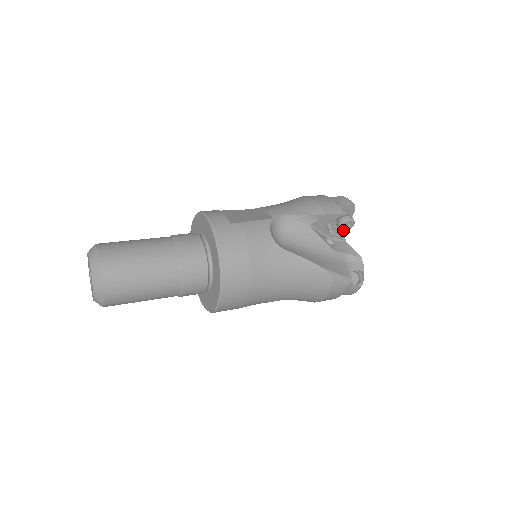
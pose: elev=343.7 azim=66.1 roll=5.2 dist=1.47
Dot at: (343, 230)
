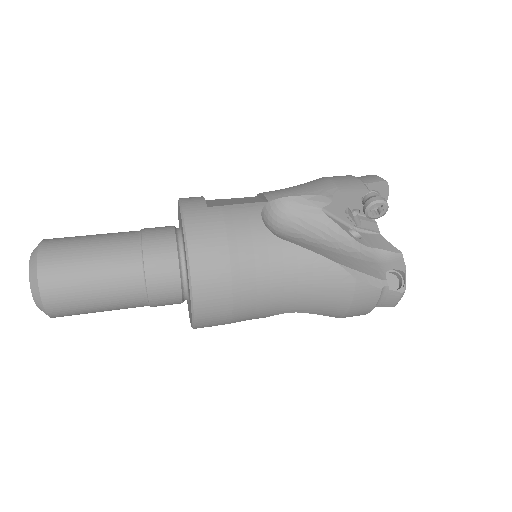
Dot at: (373, 217)
